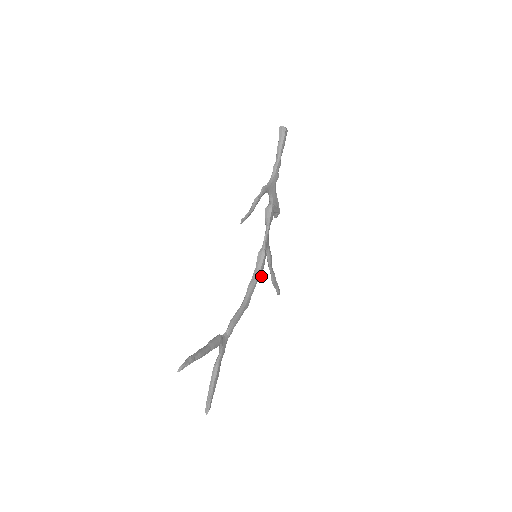
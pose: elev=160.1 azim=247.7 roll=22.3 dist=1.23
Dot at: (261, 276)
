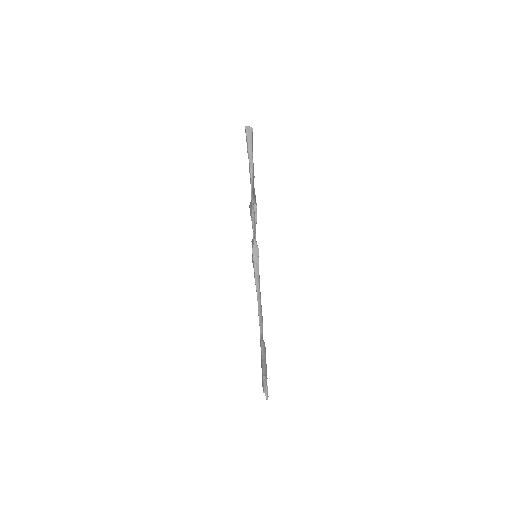
Dot at: occluded
